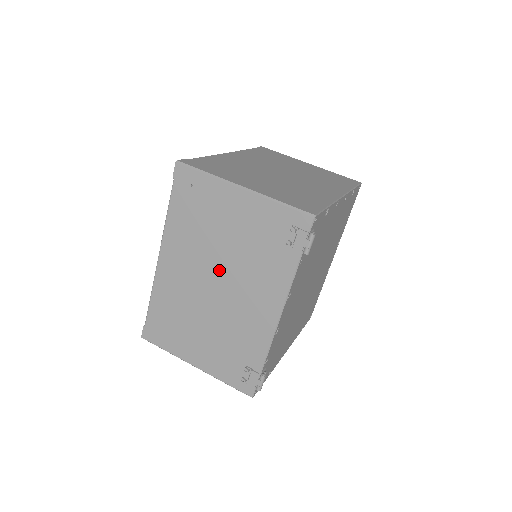
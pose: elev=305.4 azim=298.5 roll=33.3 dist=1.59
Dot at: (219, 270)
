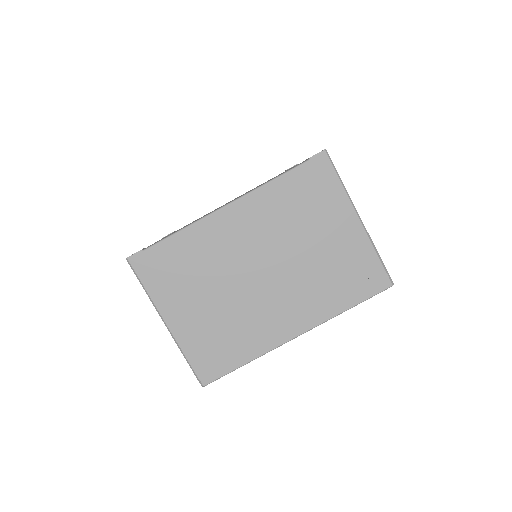
Dot at: occluded
